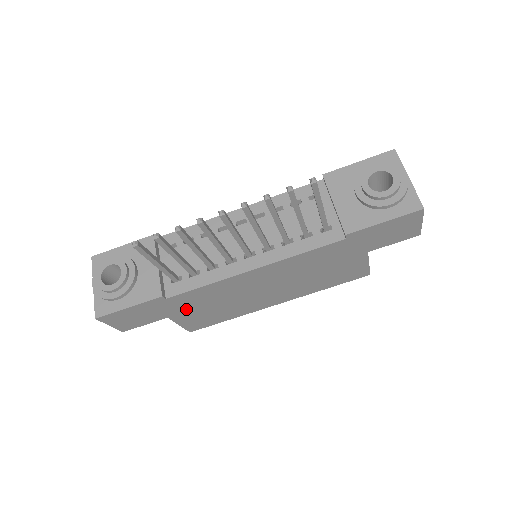
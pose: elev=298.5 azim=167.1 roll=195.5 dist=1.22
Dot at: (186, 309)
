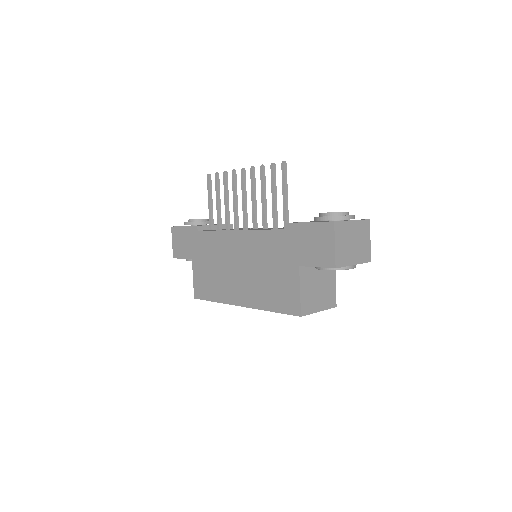
Dot at: (201, 257)
